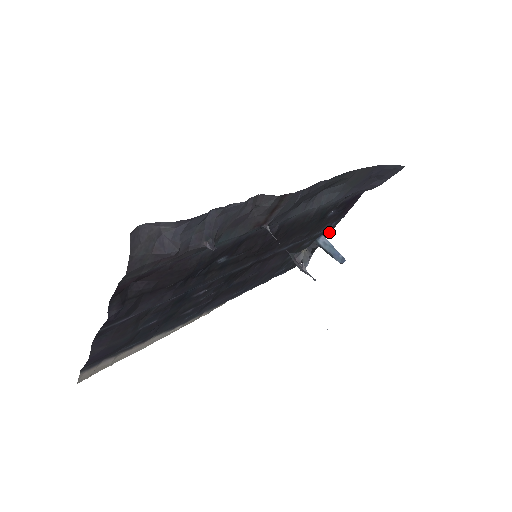
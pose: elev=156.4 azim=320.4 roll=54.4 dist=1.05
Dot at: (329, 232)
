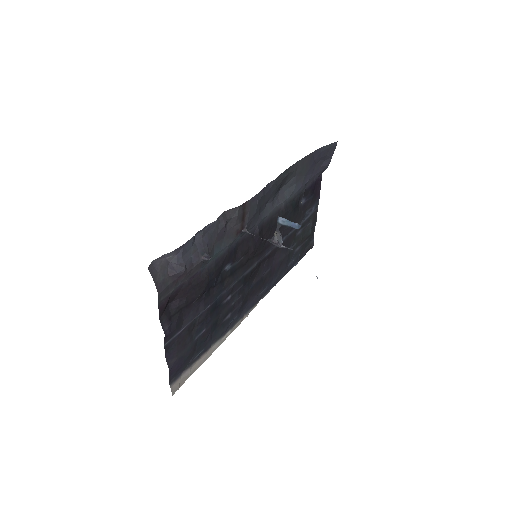
Dot at: (315, 216)
